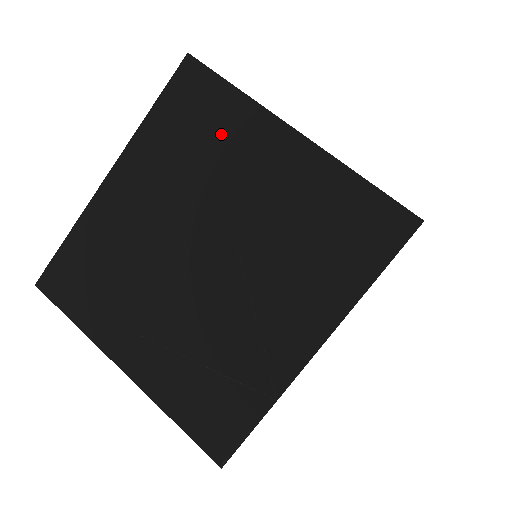
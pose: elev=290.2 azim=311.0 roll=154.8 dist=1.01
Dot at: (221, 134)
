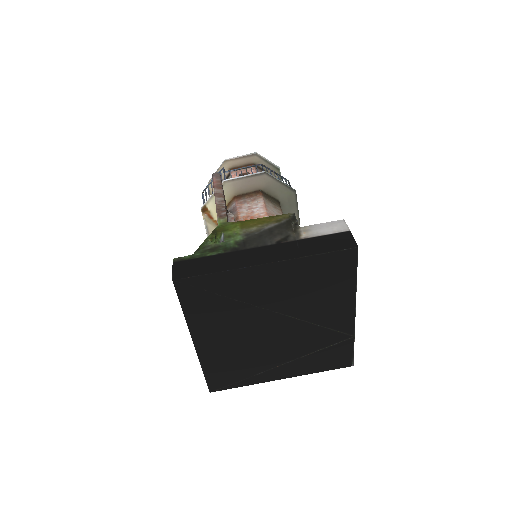
Dot at: (230, 292)
